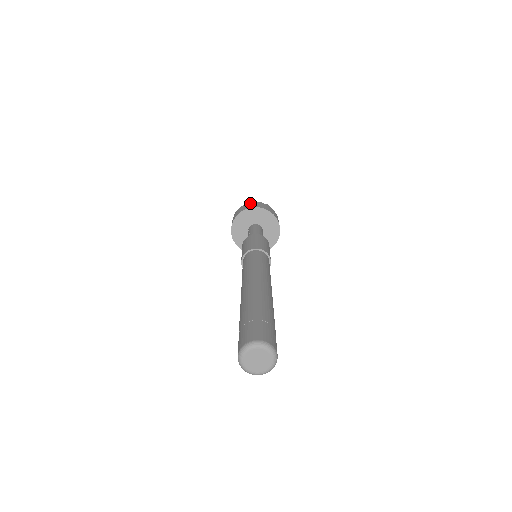
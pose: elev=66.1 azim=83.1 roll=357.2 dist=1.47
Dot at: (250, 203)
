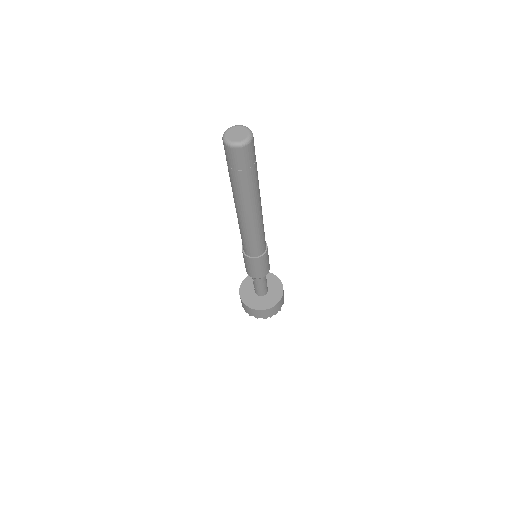
Dot at: occluded
